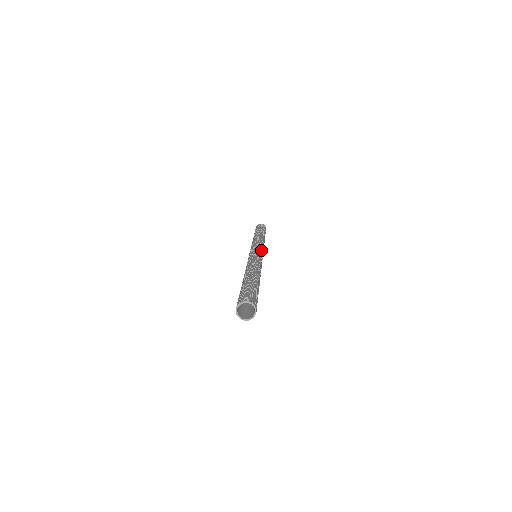
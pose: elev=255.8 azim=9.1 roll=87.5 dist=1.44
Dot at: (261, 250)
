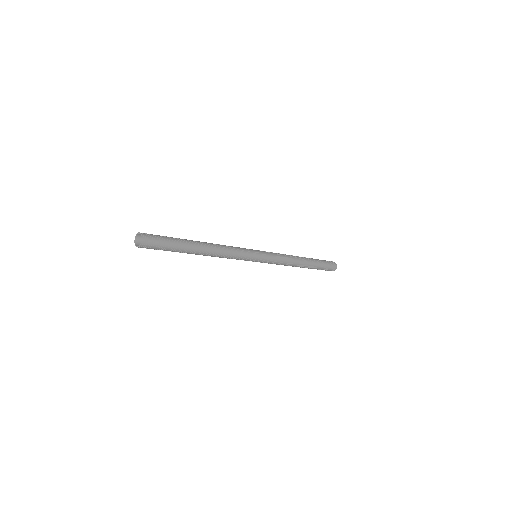
Dot at: (264, 256)
